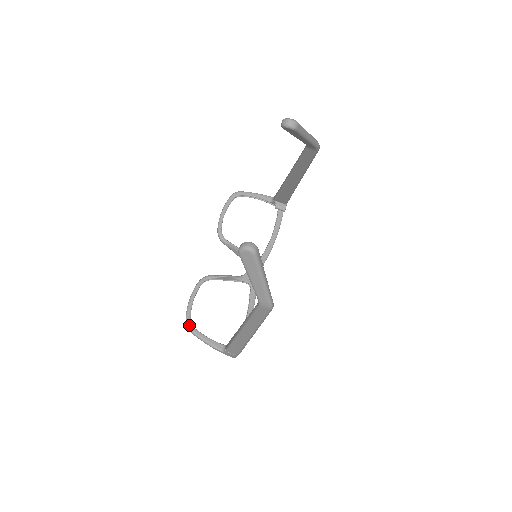
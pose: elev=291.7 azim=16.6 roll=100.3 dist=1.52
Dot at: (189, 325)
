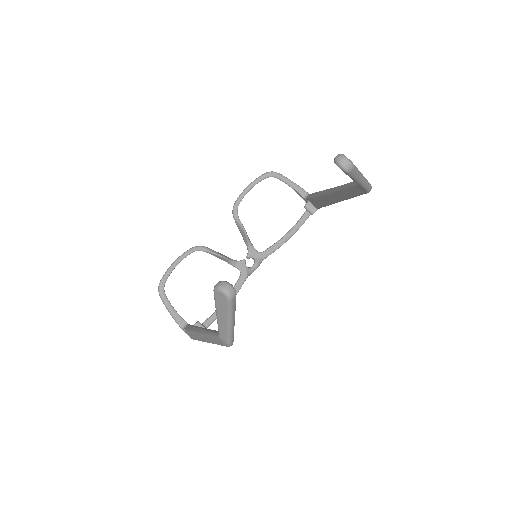
Dot at: (161, 289)
